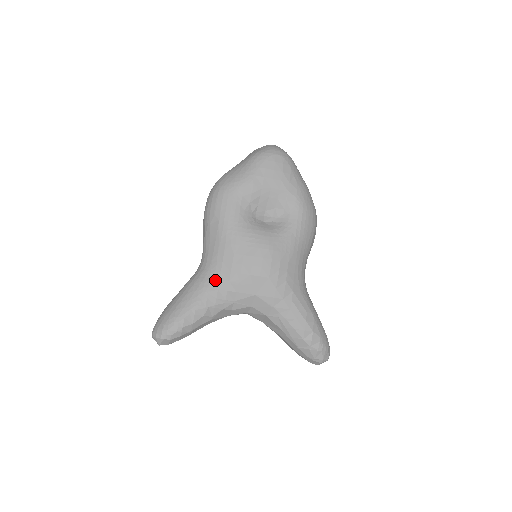
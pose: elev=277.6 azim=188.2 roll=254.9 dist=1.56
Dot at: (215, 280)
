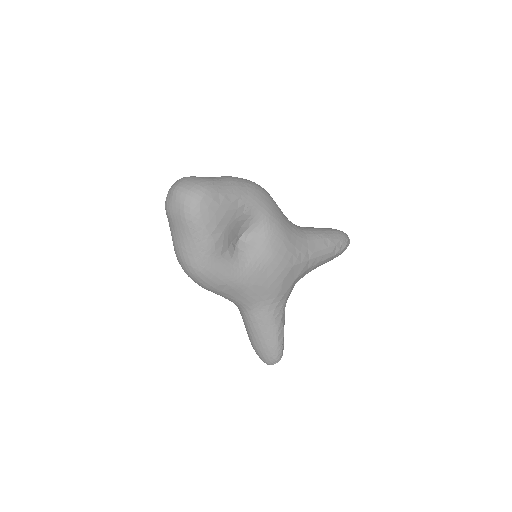
Dot at: (268, 308)
